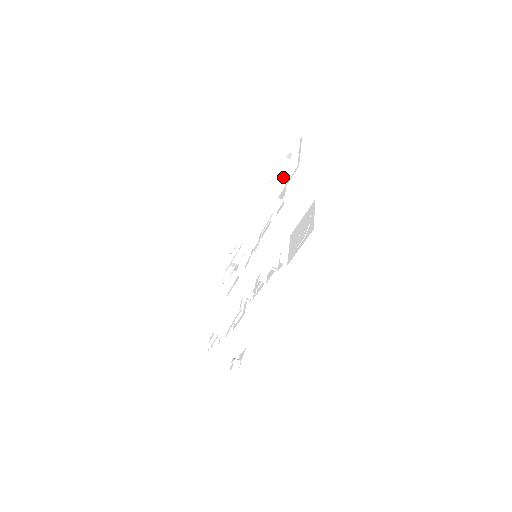
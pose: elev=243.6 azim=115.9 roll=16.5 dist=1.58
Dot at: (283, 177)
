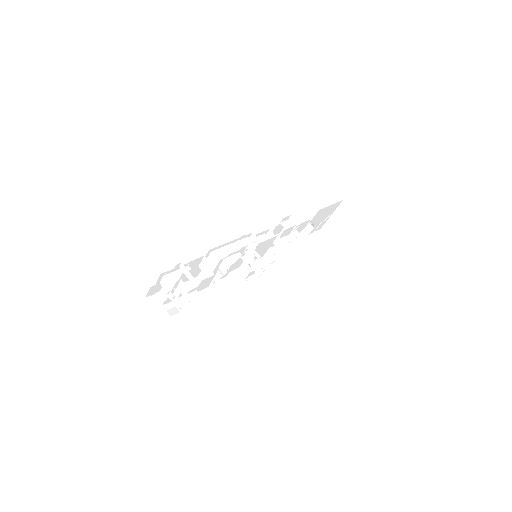
Dot at: occluded
